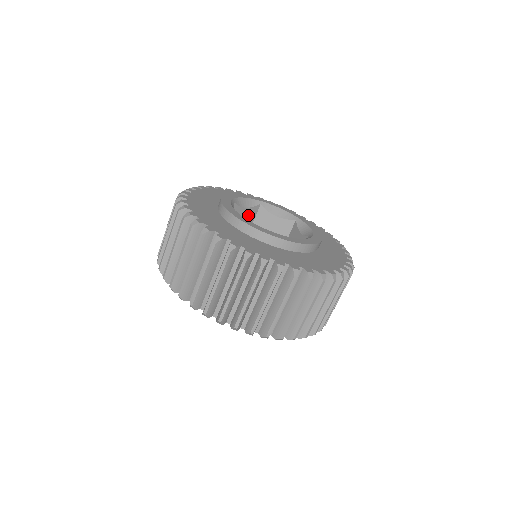
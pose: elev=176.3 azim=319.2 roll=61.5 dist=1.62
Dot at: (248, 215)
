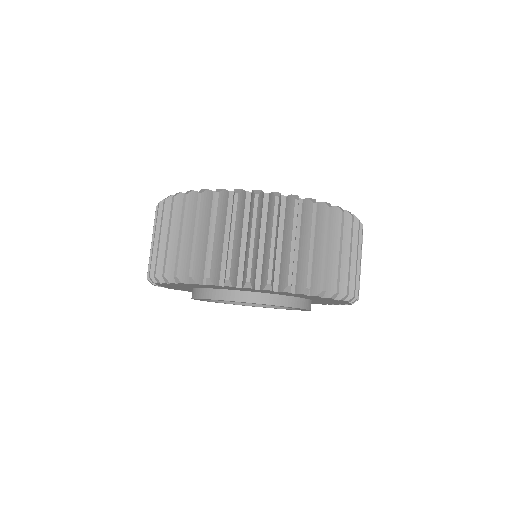
Dot at: occluded
